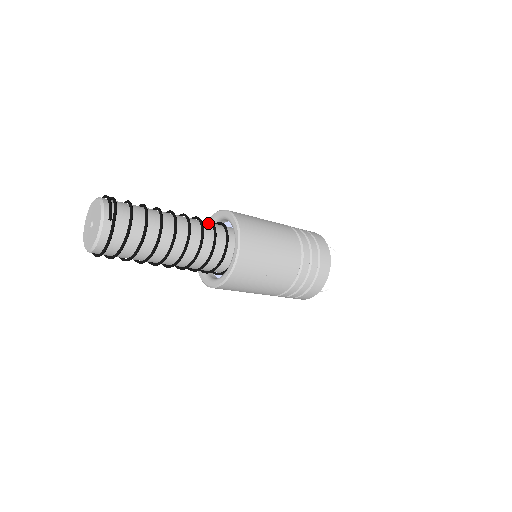
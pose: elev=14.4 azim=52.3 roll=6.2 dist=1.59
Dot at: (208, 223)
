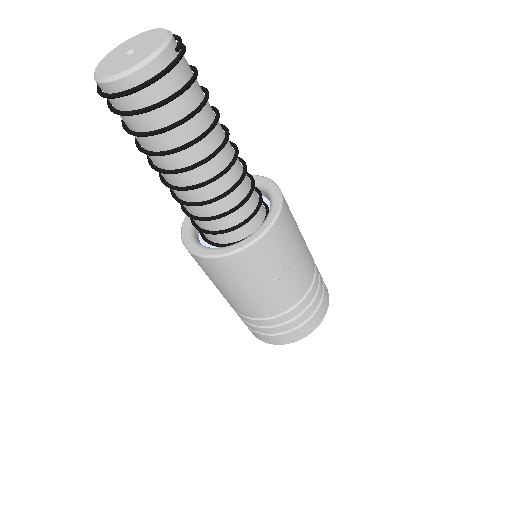
Dot at: occluded
